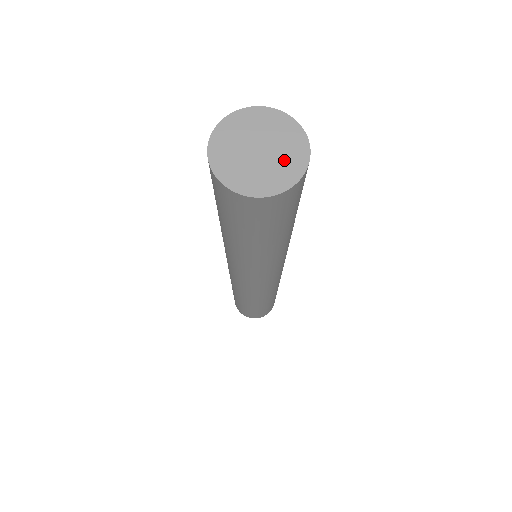
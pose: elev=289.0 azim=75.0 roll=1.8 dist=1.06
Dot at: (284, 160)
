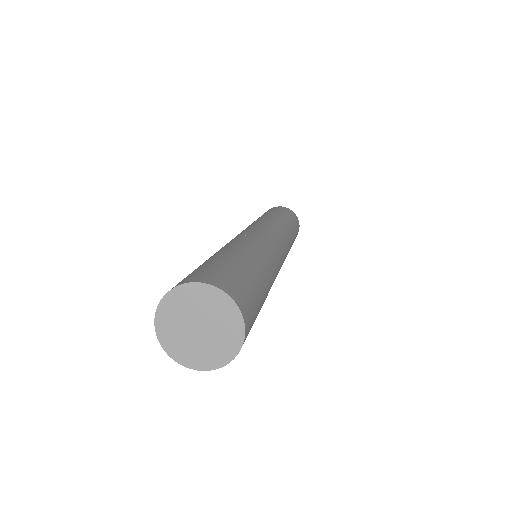
Dot at: (218, 315)
